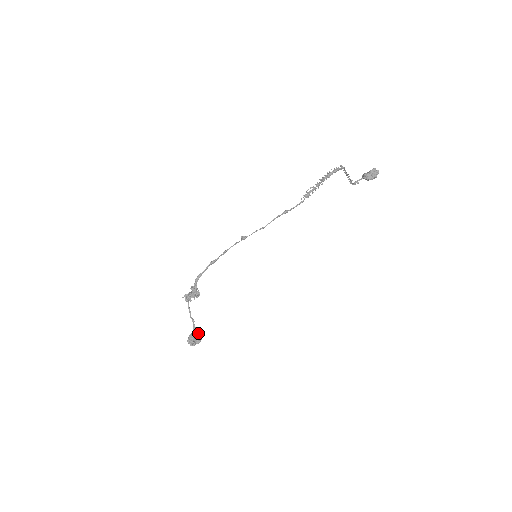
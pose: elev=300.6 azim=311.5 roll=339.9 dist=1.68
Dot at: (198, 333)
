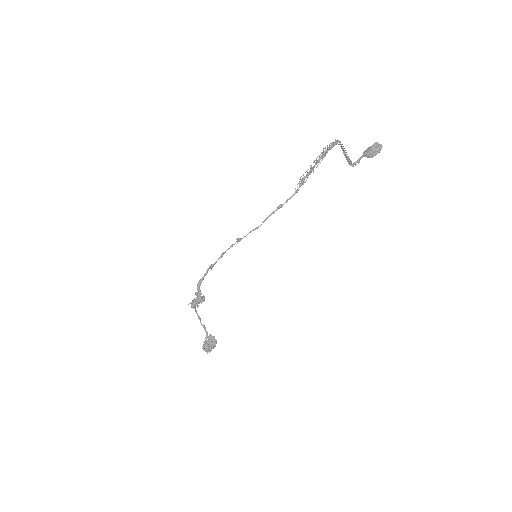
Dot at: (212, 339)
